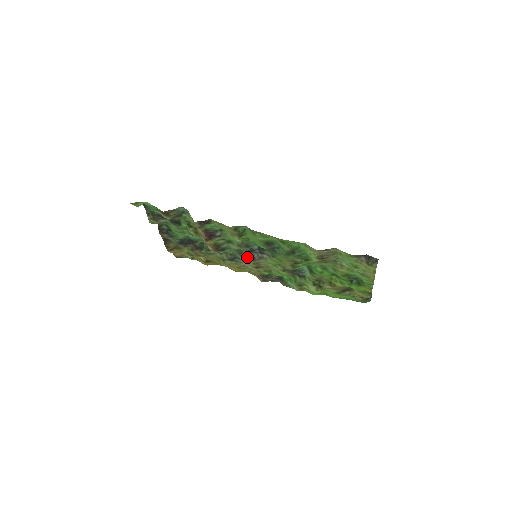
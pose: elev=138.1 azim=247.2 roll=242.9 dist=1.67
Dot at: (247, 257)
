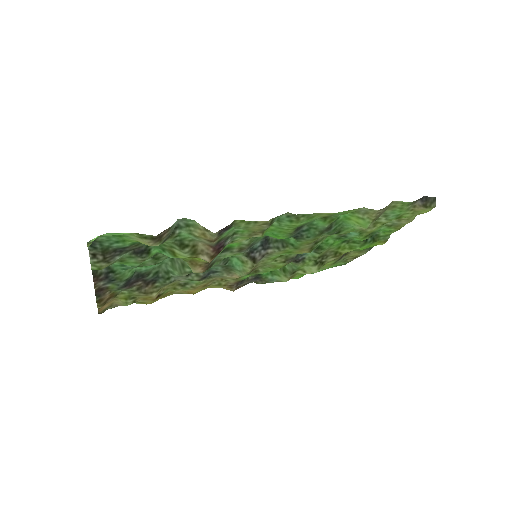
Dot at: (237, 263)
